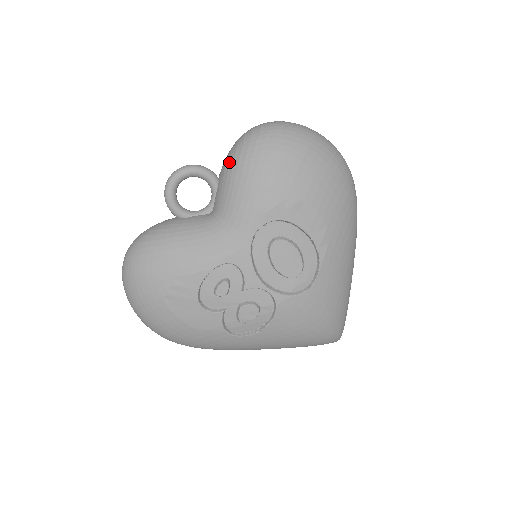
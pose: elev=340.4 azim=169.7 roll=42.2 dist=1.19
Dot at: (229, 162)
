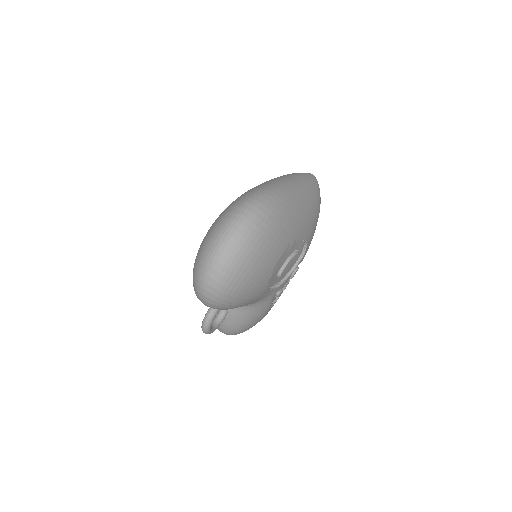
Dot at: occluded
